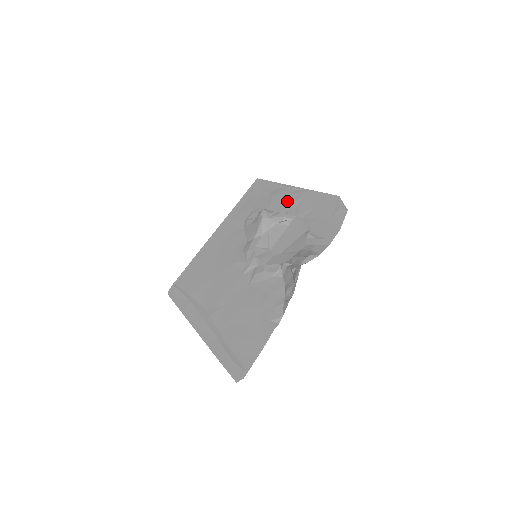
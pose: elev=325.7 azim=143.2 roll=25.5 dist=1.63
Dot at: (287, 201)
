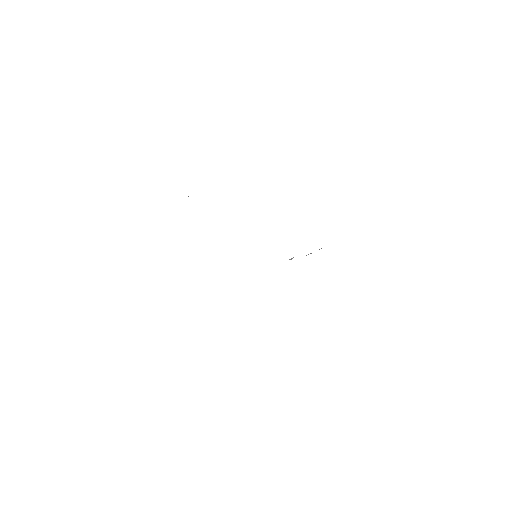
Dot at: occluded
